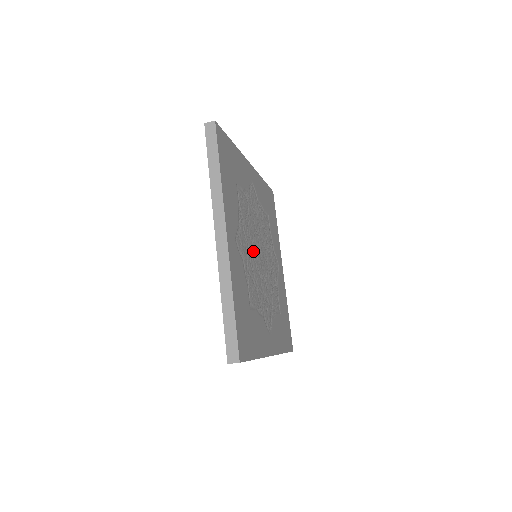
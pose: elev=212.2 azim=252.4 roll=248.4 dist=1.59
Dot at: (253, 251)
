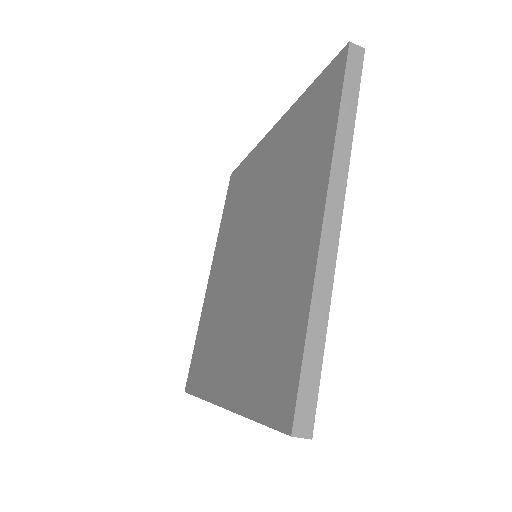
Dot at: occluded
